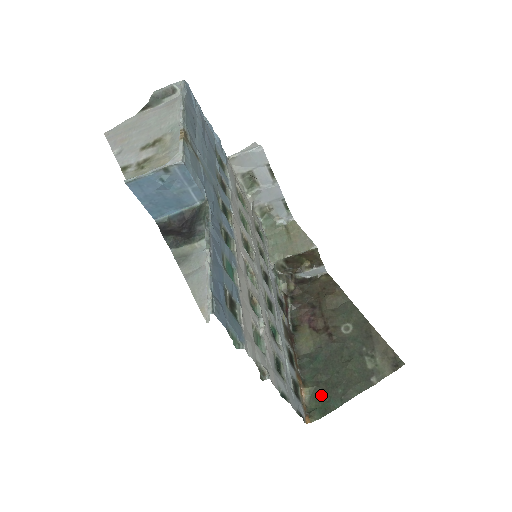
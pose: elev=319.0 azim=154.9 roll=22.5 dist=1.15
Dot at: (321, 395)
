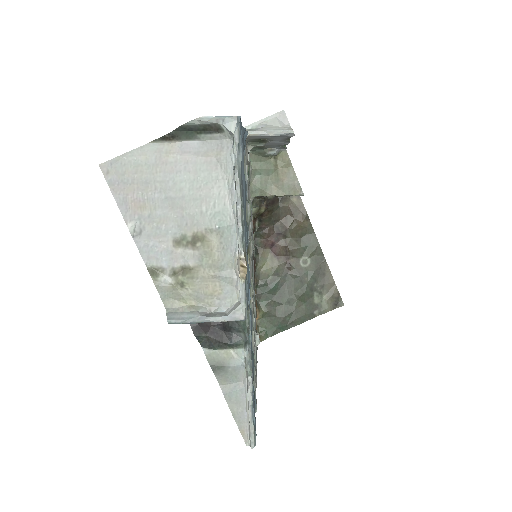
Dot at: (272, 319)
